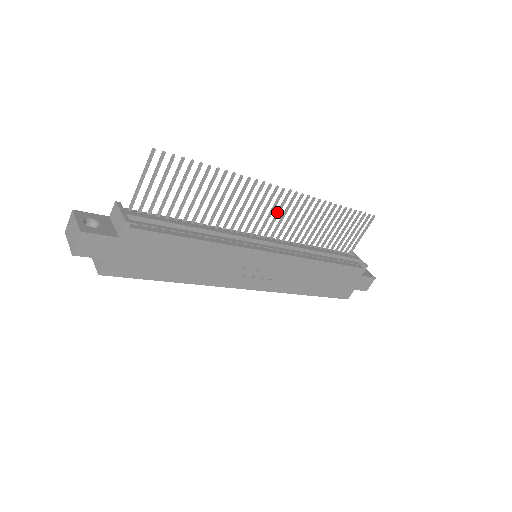
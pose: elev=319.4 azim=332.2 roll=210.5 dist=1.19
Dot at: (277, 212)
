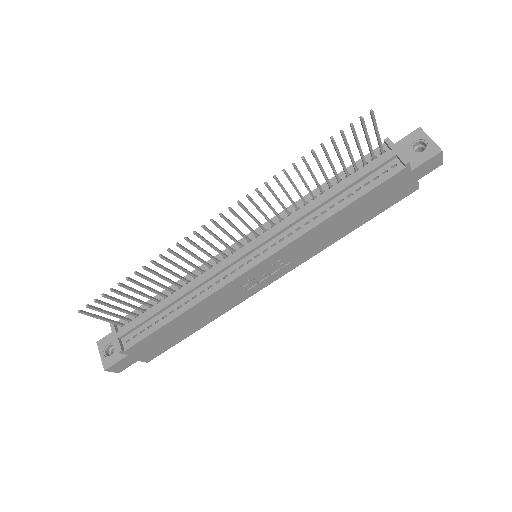
Dot at: occluded
